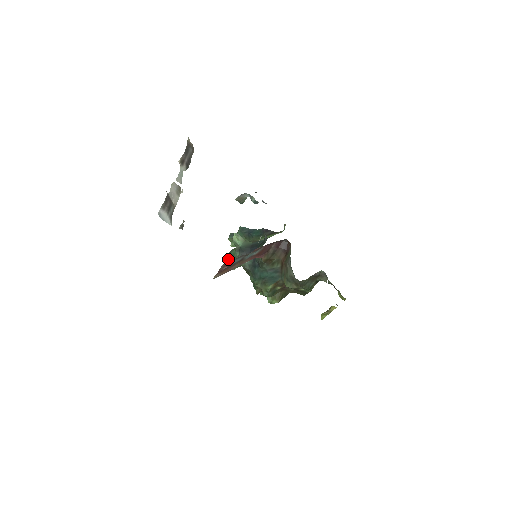
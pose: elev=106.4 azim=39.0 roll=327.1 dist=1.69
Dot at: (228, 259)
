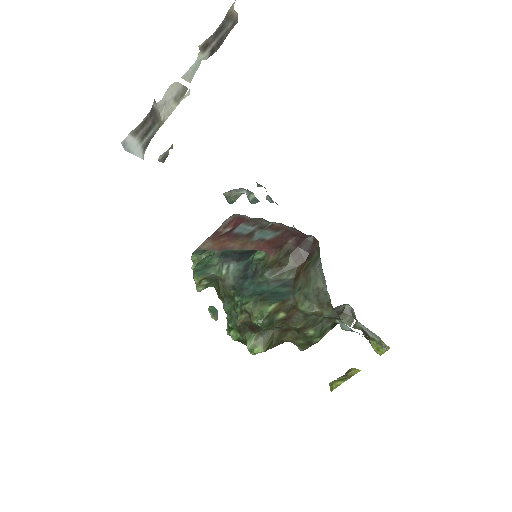
Dot at: (197, 268)
